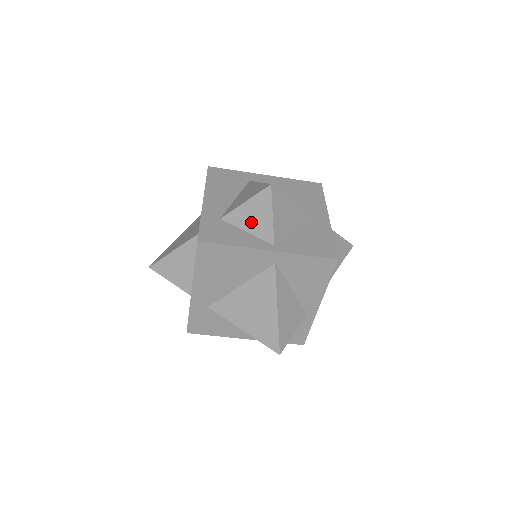
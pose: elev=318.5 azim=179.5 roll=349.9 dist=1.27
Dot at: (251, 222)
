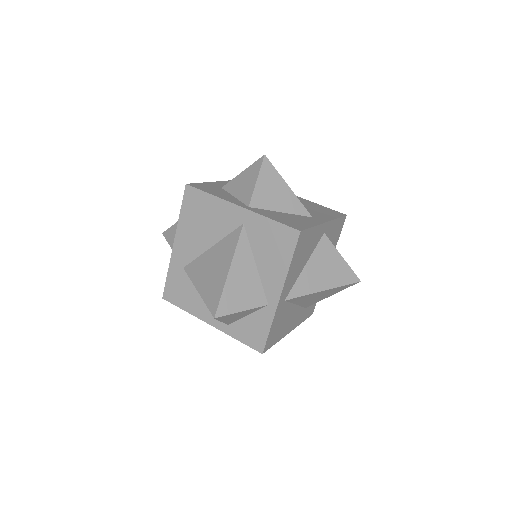
Dot at: (240, 188)
